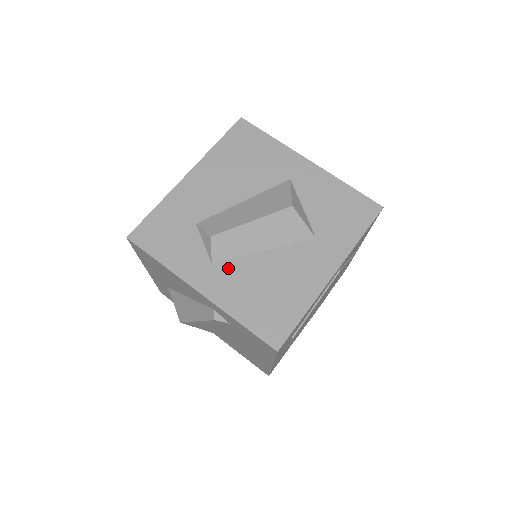
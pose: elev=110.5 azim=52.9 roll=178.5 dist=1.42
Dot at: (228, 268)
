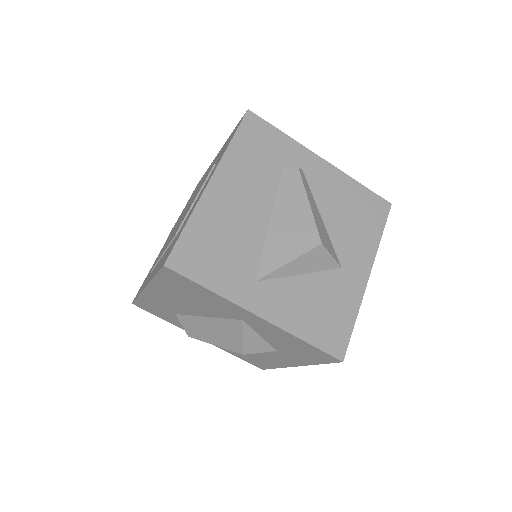
Dot at: occluded
